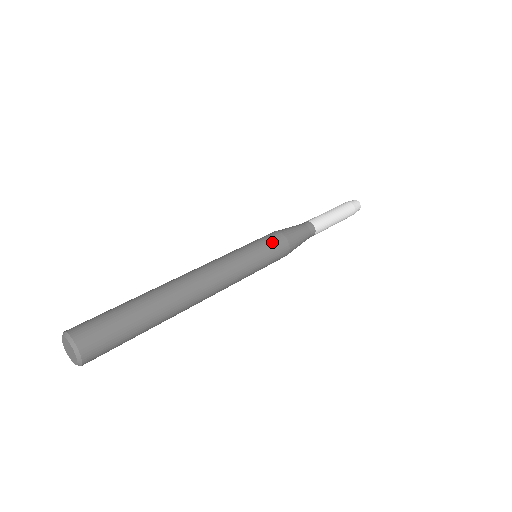
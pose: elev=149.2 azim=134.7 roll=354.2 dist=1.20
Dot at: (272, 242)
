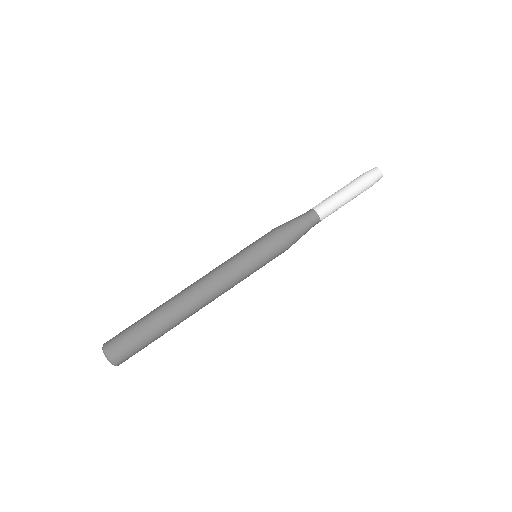
Dot at: (272, 253)
